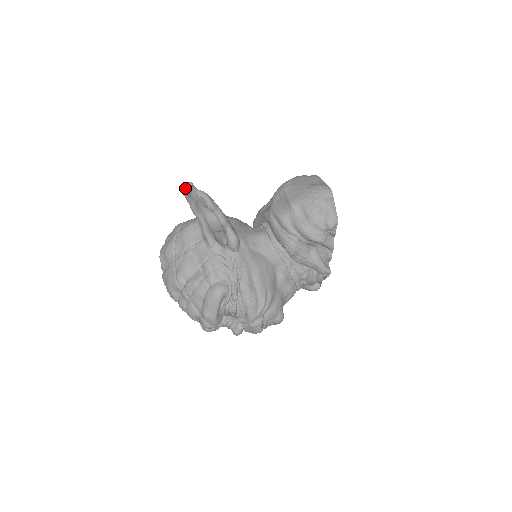
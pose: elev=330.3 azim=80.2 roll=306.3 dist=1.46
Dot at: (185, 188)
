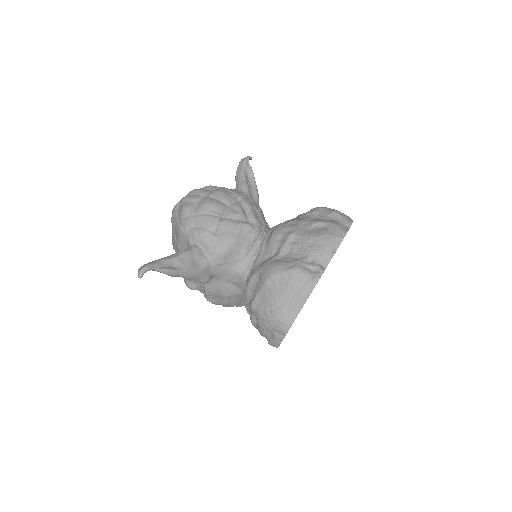
Dot at: (138, 273)
